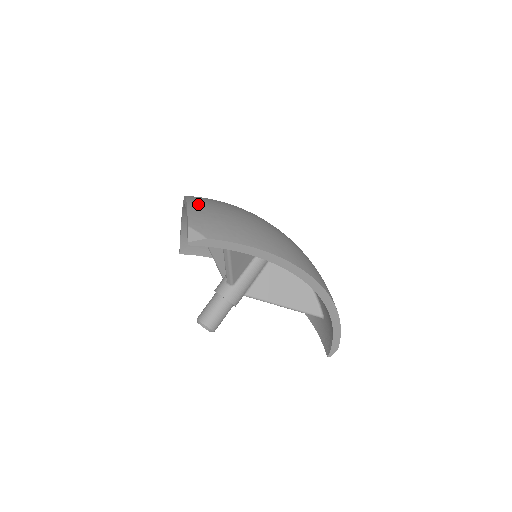
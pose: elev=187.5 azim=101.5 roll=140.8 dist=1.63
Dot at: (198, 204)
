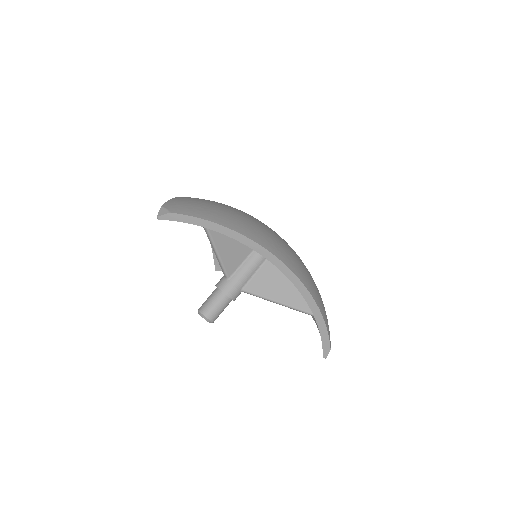
Dot at: (186, 197)
